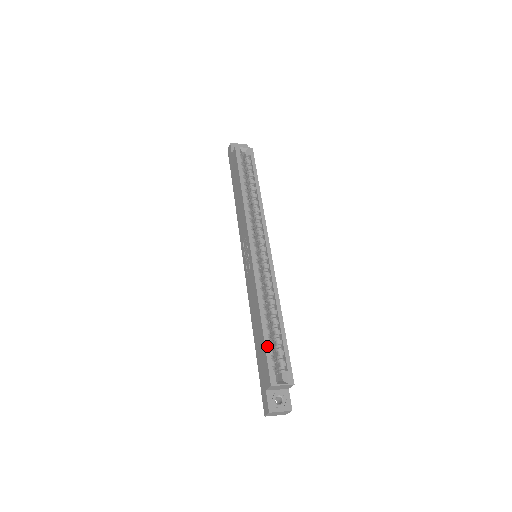
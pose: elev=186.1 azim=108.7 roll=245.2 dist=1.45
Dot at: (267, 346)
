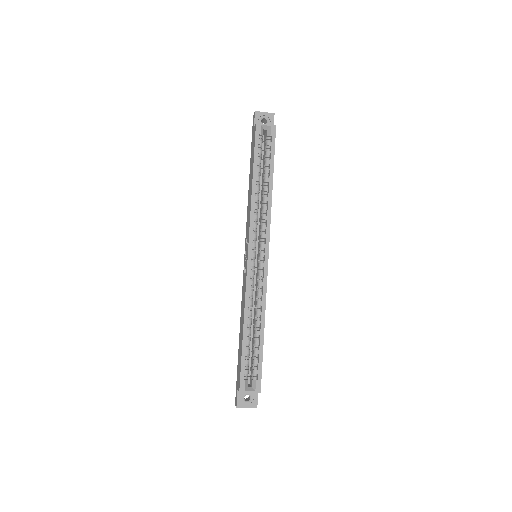
Dot at: (243, 356)
